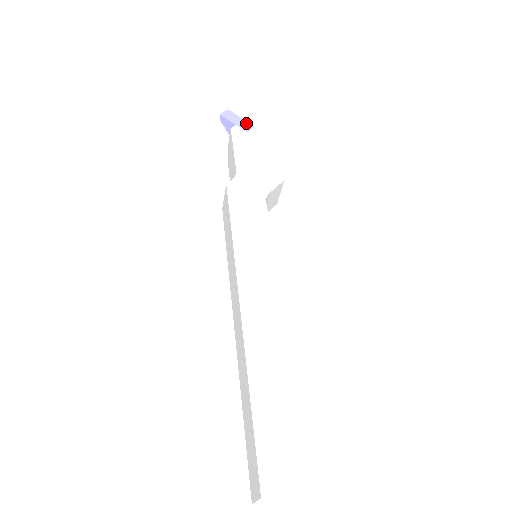
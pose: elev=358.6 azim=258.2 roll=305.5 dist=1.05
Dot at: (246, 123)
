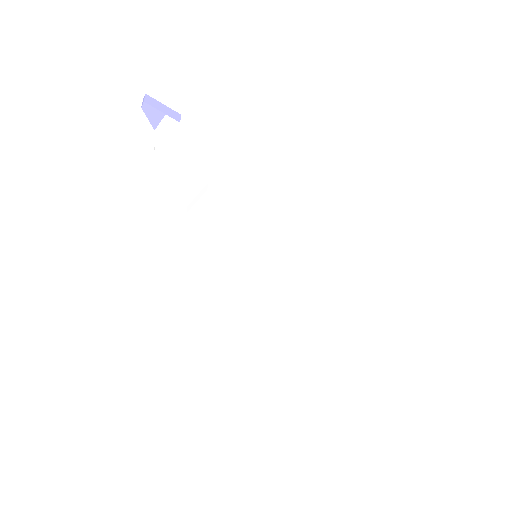
Dot at: (172, 111)
